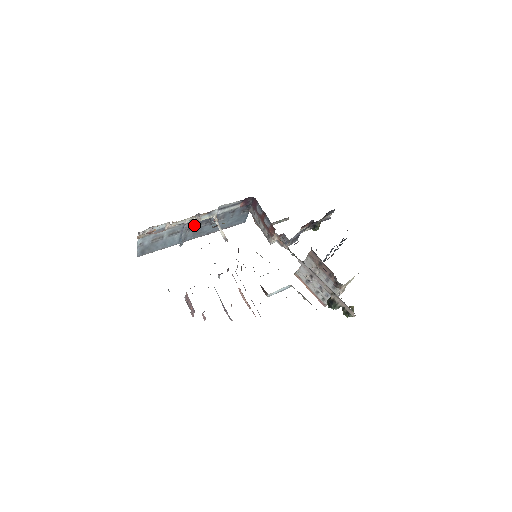
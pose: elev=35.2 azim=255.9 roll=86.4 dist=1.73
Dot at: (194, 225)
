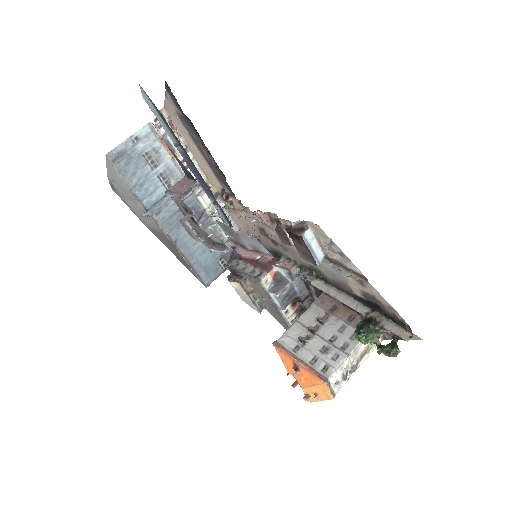
Dot at: (186, 201)
